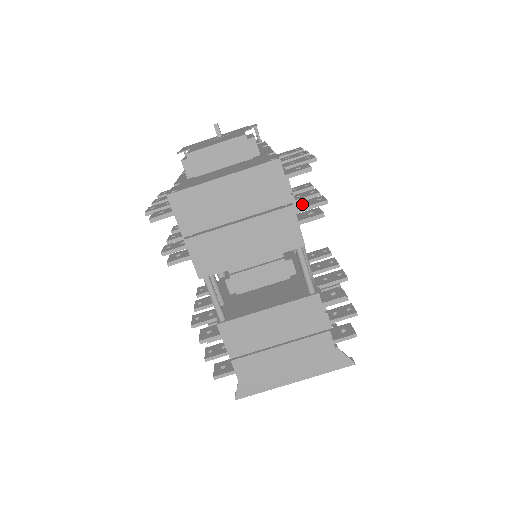
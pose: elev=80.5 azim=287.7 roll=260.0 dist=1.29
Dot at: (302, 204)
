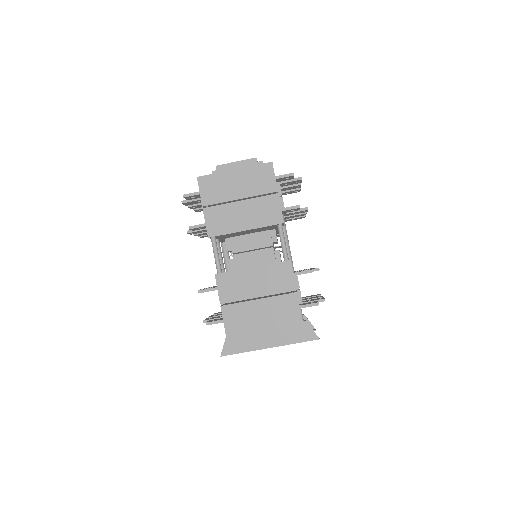
Dot at: occluded
